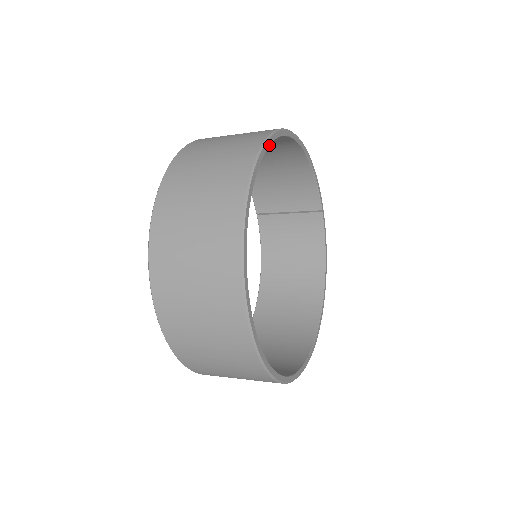
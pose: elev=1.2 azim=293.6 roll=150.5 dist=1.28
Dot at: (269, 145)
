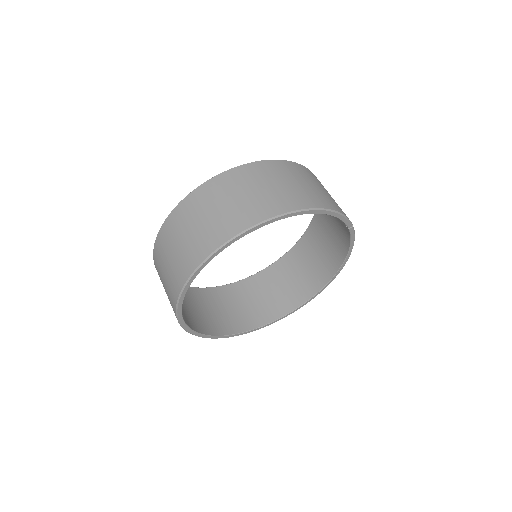
Dot at: occluded
